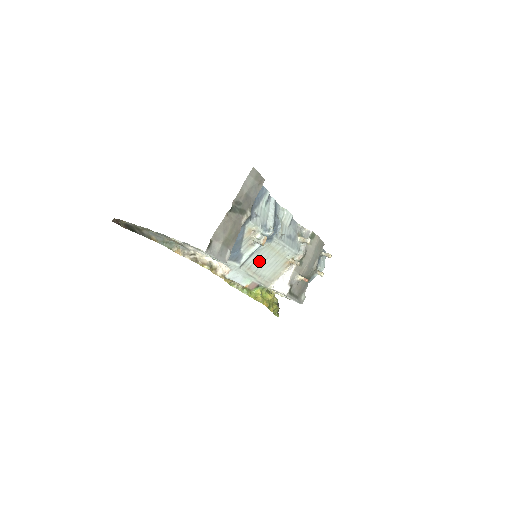
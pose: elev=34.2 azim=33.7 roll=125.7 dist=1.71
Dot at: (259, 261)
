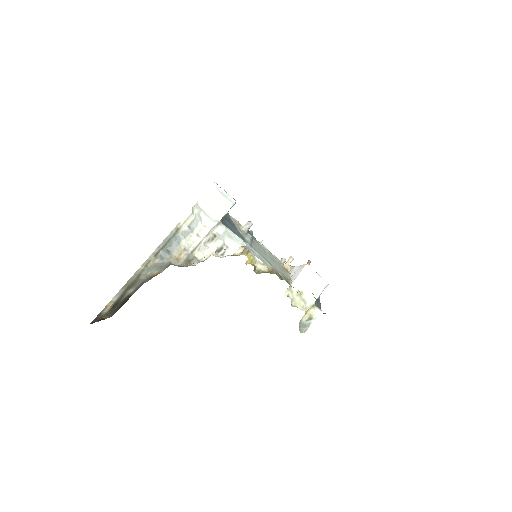
Dot at: (261, 253)
